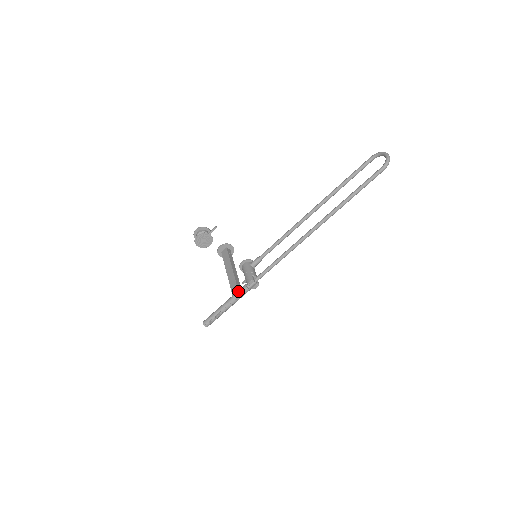
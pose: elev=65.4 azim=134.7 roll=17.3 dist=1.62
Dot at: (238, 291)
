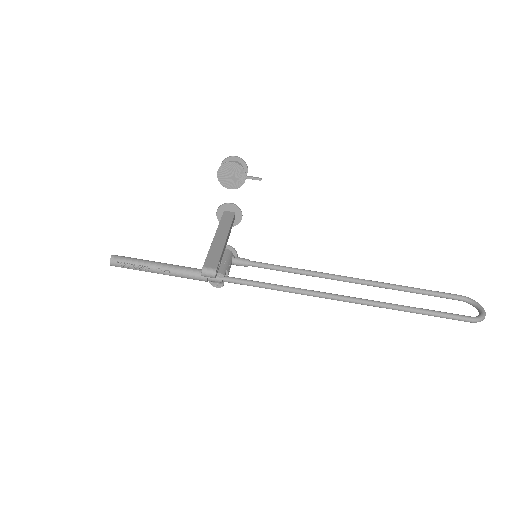
Dot at: (216, 268)
